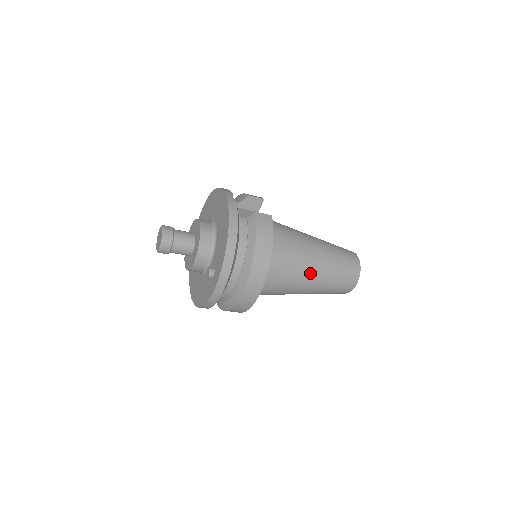
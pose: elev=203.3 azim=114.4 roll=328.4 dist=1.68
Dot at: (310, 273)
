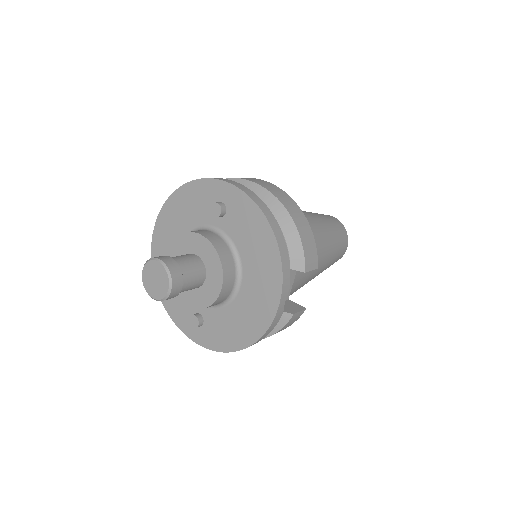
Dot at: occluded
